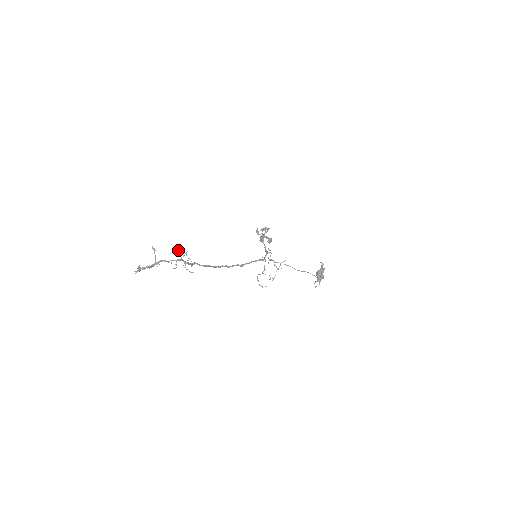
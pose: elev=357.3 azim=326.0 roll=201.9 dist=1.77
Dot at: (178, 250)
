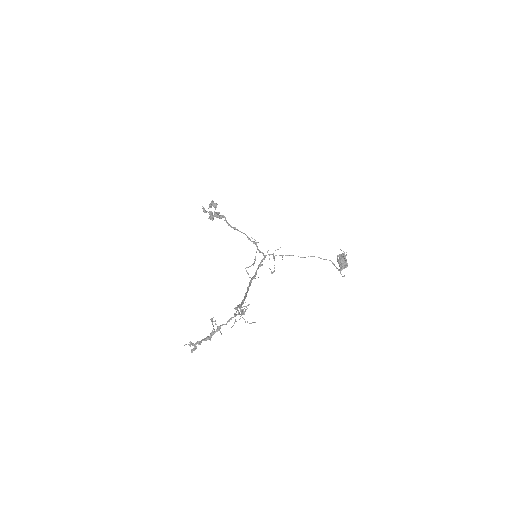
Dot at: (237, 308)
